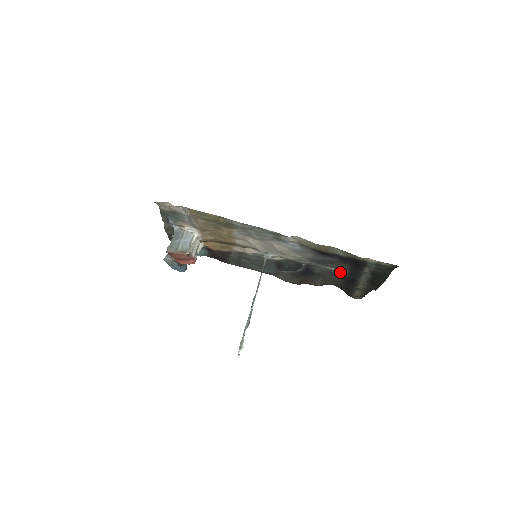
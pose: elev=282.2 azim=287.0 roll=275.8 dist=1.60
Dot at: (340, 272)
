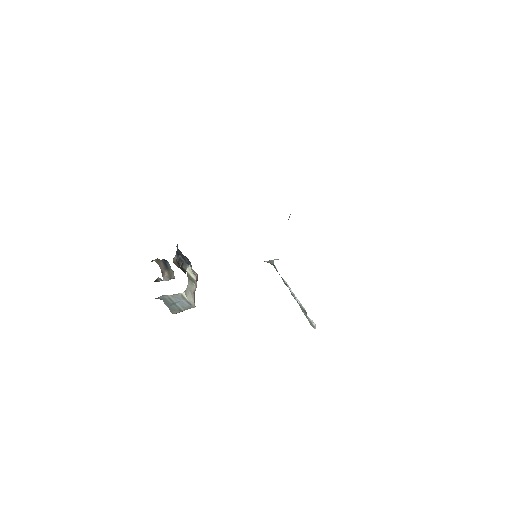
Dot at: occluded
